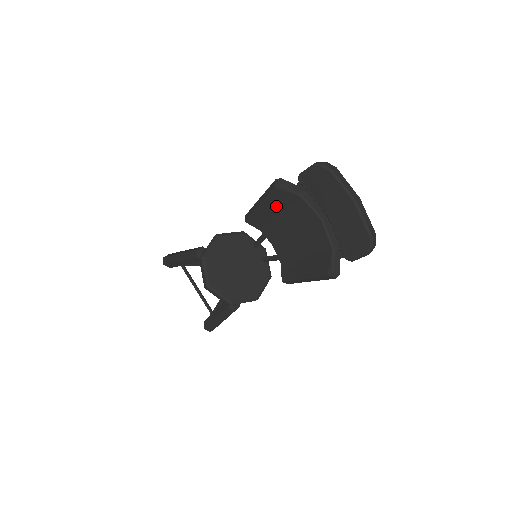
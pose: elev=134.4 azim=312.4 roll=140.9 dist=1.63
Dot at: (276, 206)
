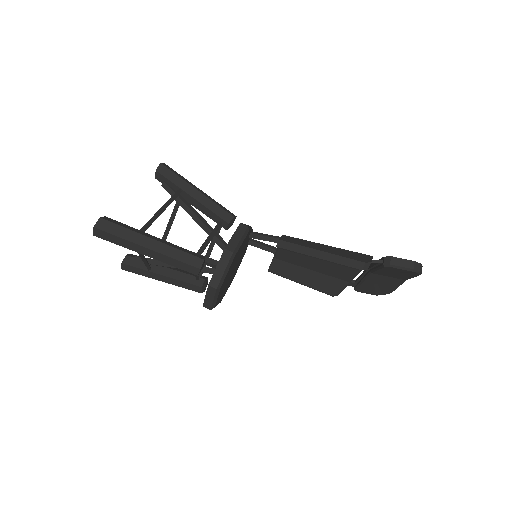
Dot at: occluded
